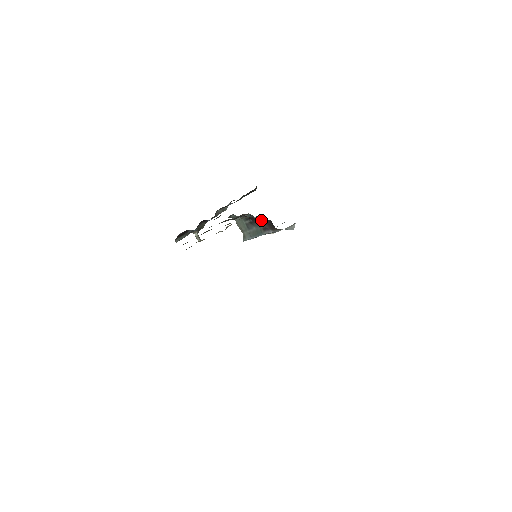
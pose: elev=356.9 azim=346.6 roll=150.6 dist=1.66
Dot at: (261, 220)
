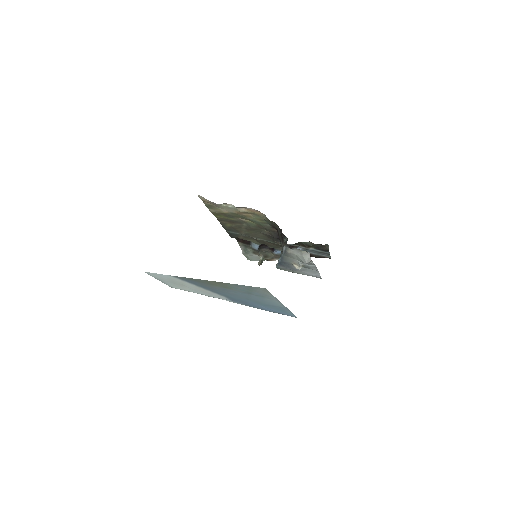
Dot at: occluded
